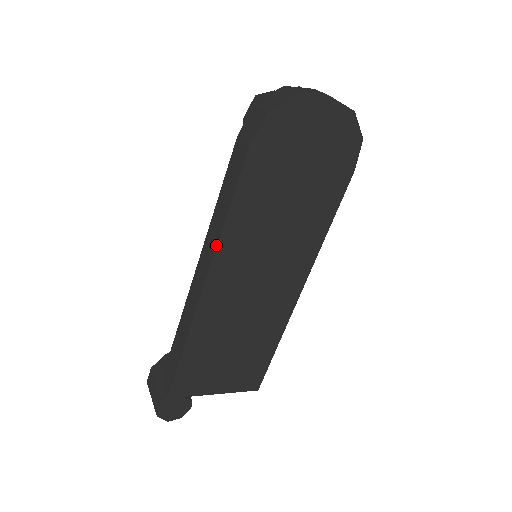
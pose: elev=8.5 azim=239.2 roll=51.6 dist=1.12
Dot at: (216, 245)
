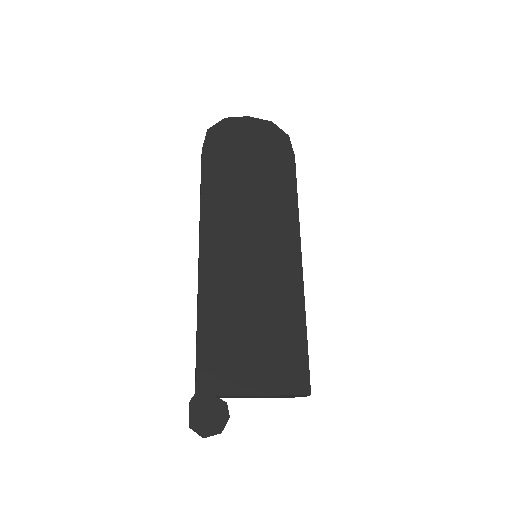
Dot at: occluded
